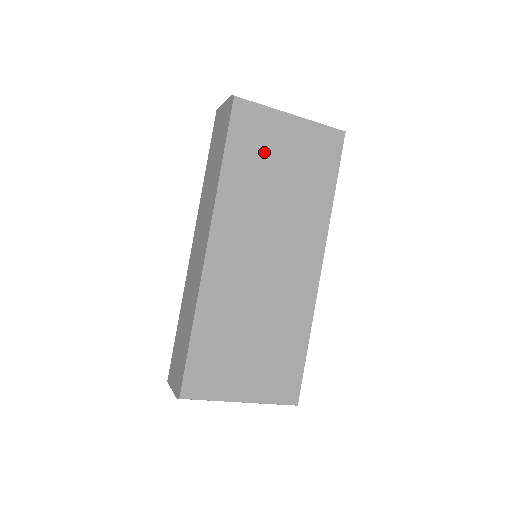
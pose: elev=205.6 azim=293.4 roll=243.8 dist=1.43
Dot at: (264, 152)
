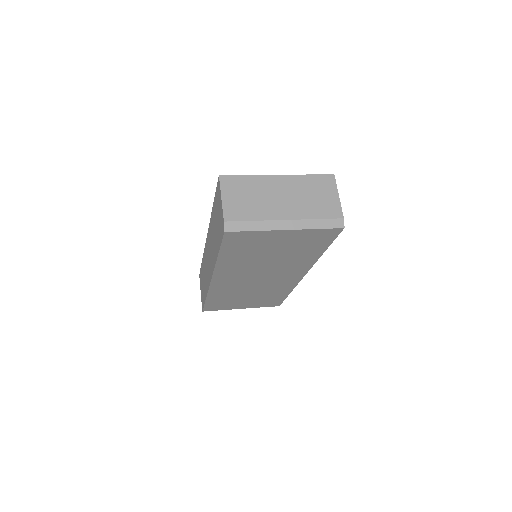
Dot at: (256, 248)
